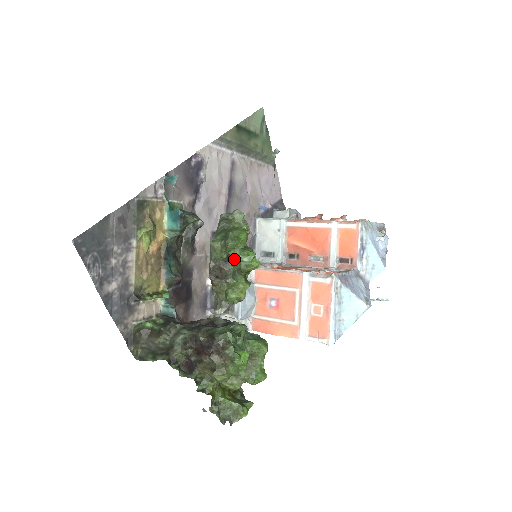
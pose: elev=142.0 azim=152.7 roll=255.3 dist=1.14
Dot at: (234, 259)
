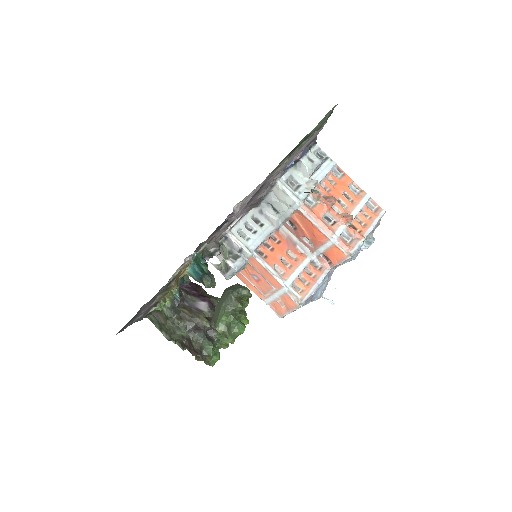
Dot at: occluded
